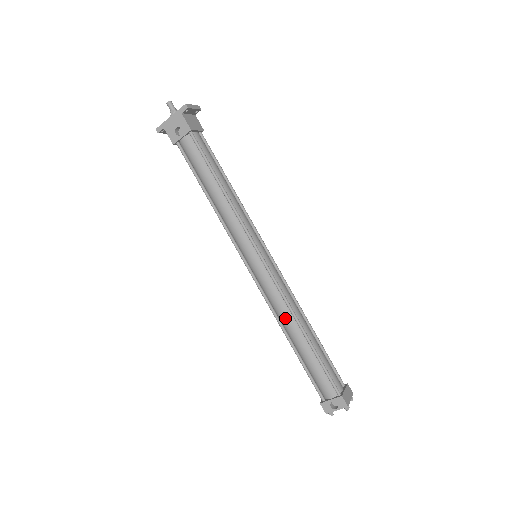
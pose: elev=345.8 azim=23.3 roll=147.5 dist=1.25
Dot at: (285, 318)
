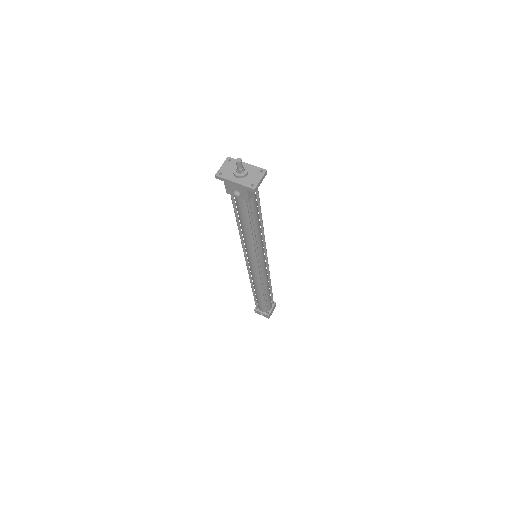
Dot at: (256, 286)
